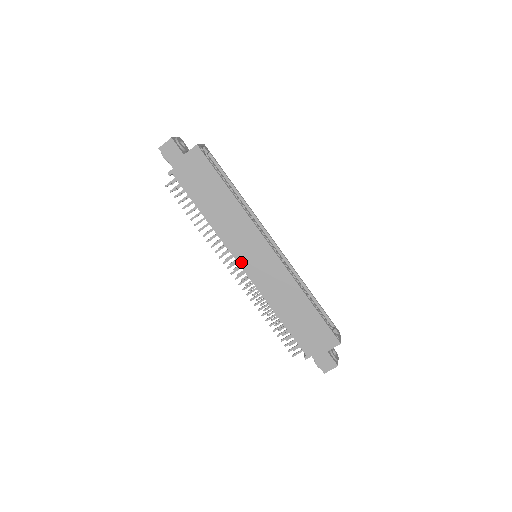
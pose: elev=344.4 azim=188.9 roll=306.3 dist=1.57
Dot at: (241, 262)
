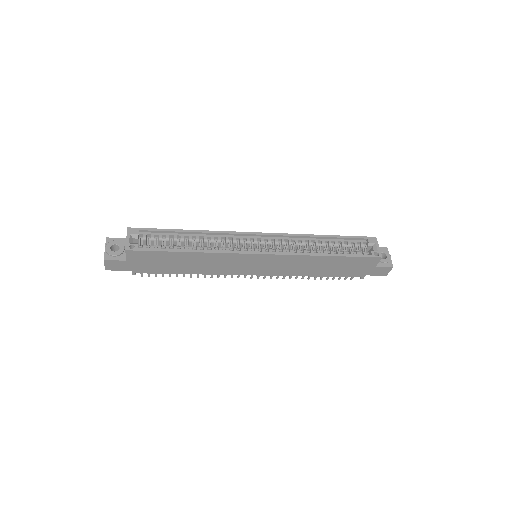
Dot at: (250, 274)
